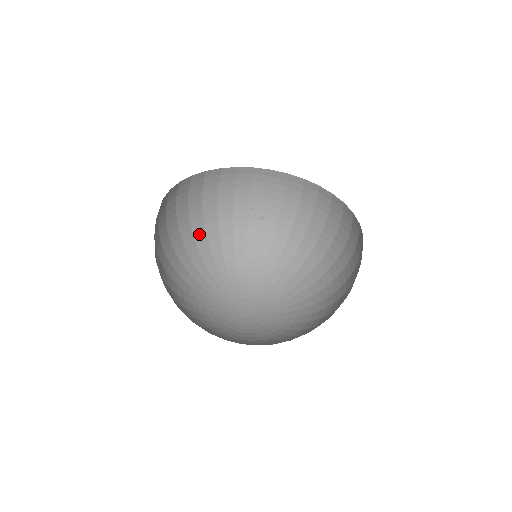
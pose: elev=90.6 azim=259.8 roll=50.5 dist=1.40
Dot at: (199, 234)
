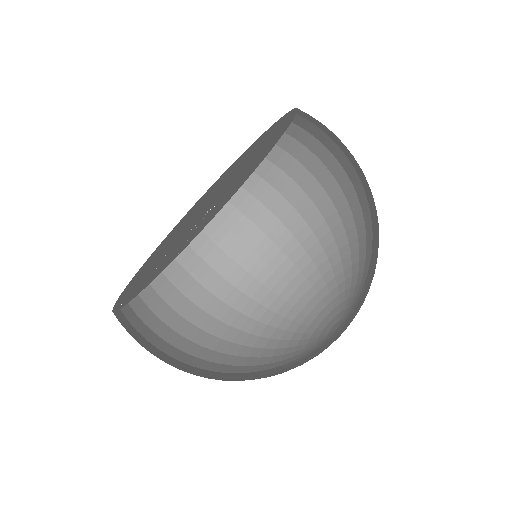
Dot at: (234, 319)
